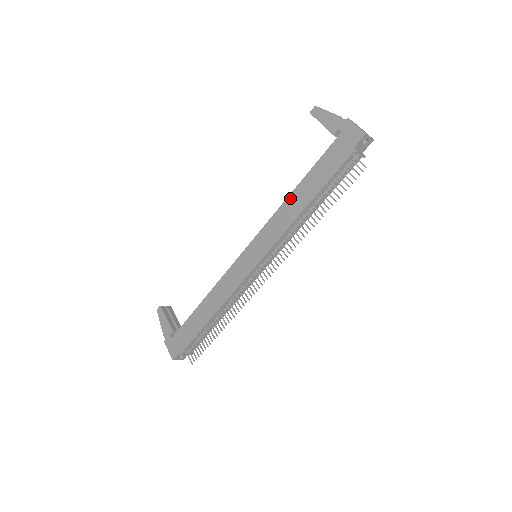
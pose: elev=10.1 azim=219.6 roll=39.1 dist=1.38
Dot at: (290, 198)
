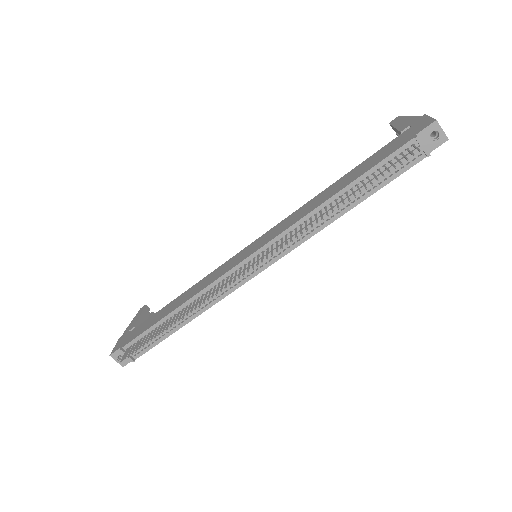
Dot at: (322, 193)
